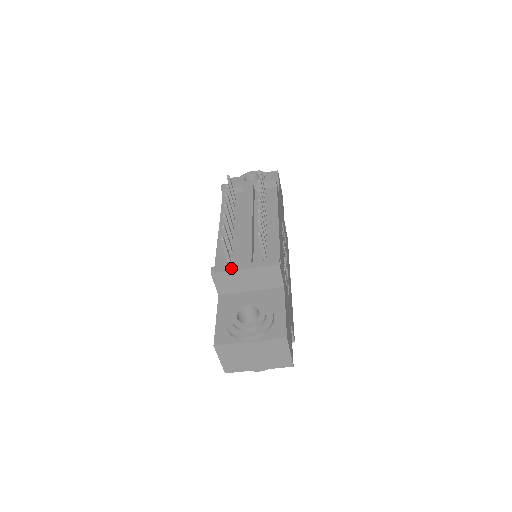
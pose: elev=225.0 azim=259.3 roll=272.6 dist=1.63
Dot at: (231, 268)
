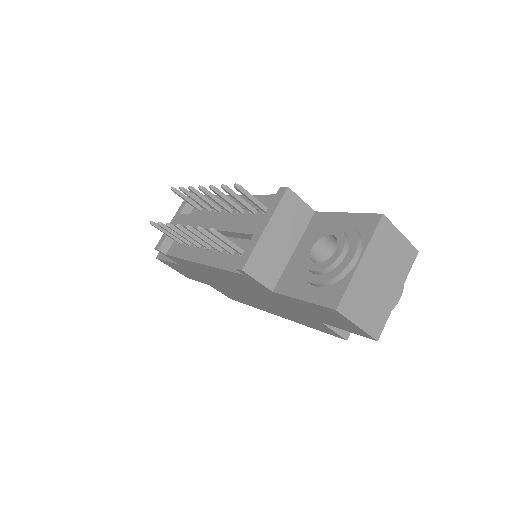
Dot at: (253, 244)
